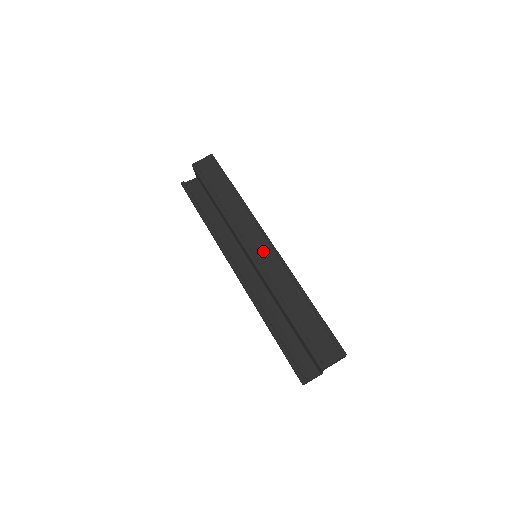
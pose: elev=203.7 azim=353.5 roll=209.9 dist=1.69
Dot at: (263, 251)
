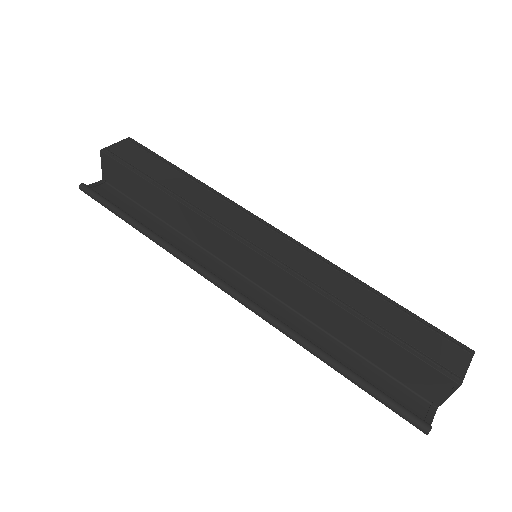
Dot at: (271, 241)
